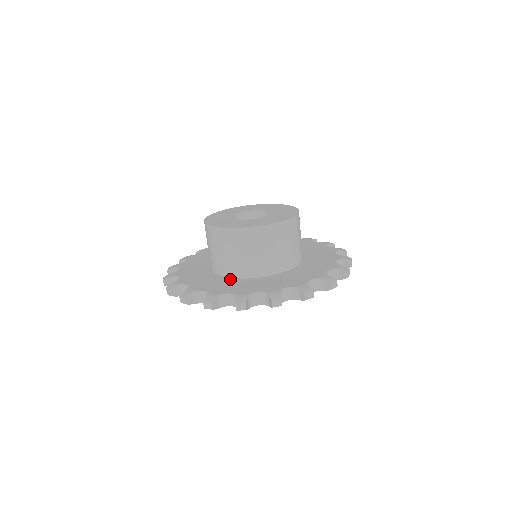
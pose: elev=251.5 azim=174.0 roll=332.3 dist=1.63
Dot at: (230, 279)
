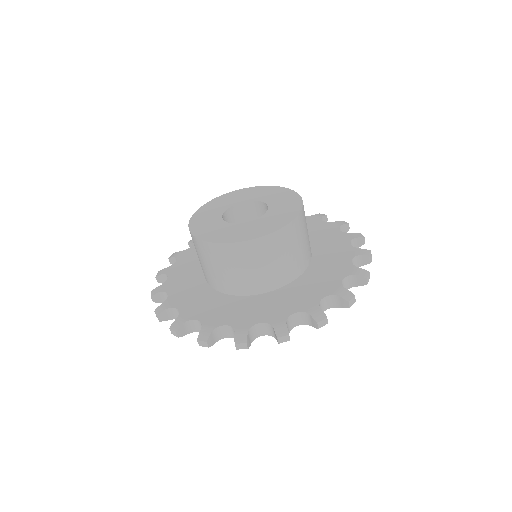
Dot at: (266, 295)
